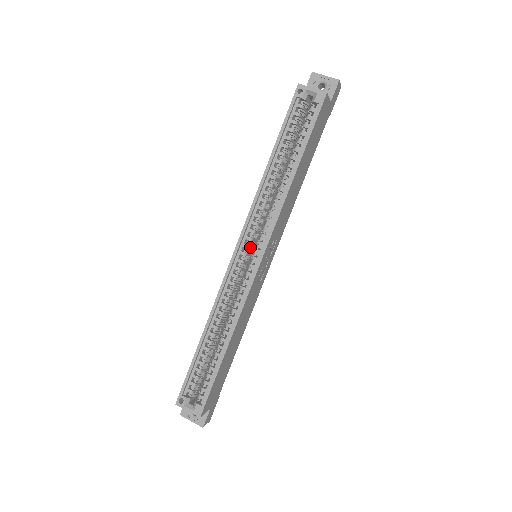
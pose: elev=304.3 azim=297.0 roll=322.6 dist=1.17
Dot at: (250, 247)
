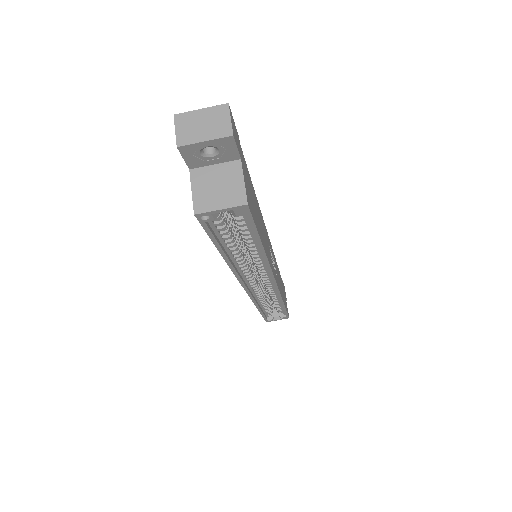
Dot at: (254, 276)
